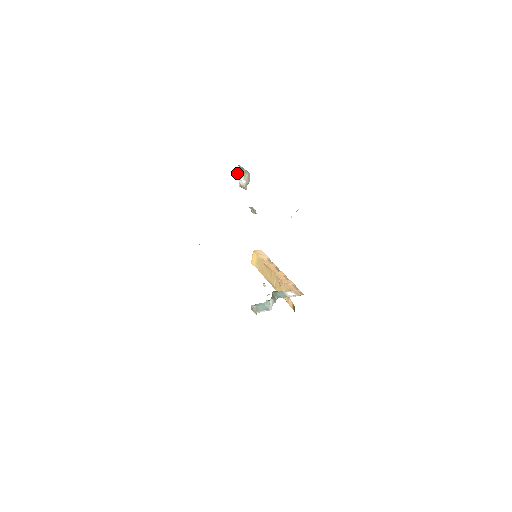
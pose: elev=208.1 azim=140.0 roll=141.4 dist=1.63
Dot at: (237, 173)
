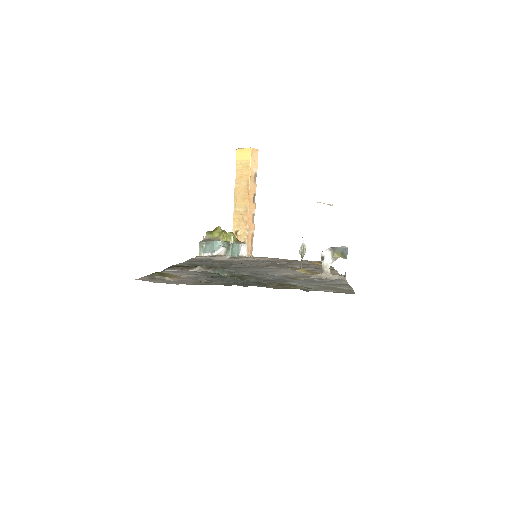
Dot at: (336, 248)
